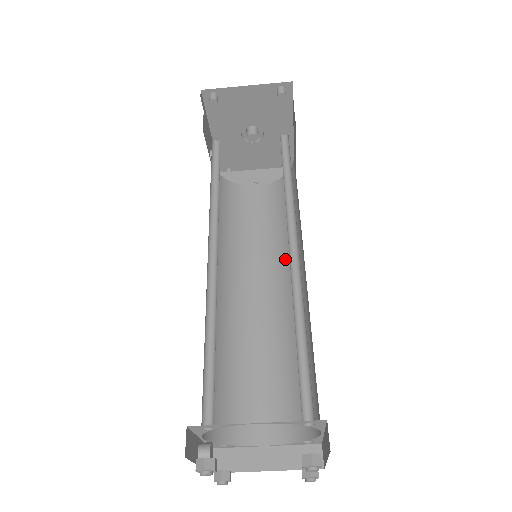
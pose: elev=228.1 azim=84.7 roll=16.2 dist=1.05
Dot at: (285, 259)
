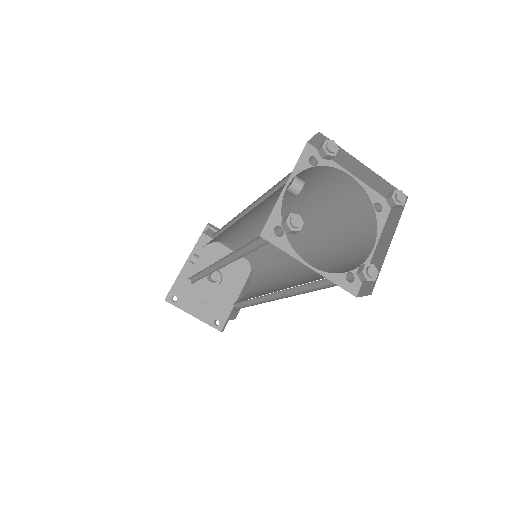
Dot at: occluded
